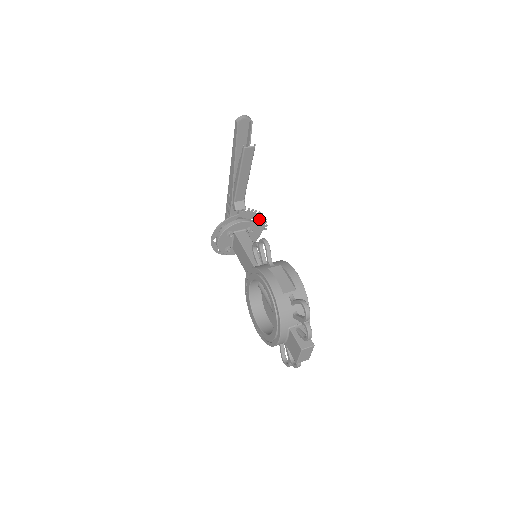
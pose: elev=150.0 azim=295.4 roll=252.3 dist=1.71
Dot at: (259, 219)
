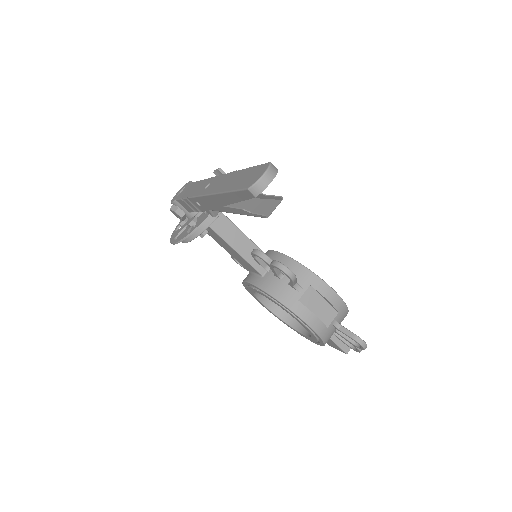
Dot at: occluded
